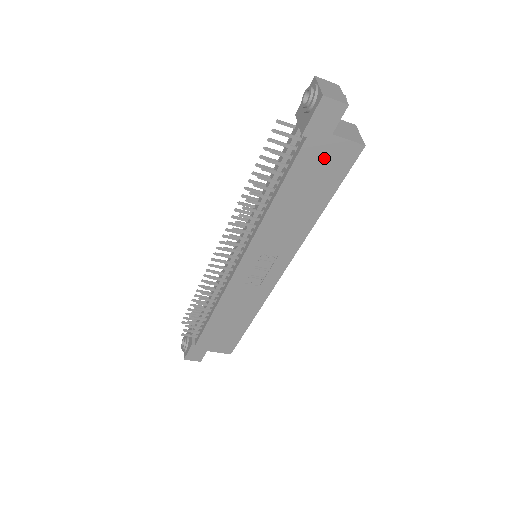
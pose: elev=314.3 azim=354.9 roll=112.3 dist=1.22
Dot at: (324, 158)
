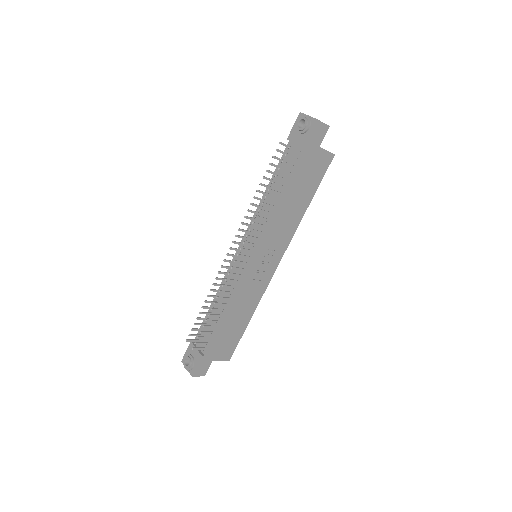
Dot at: (313, 164)
